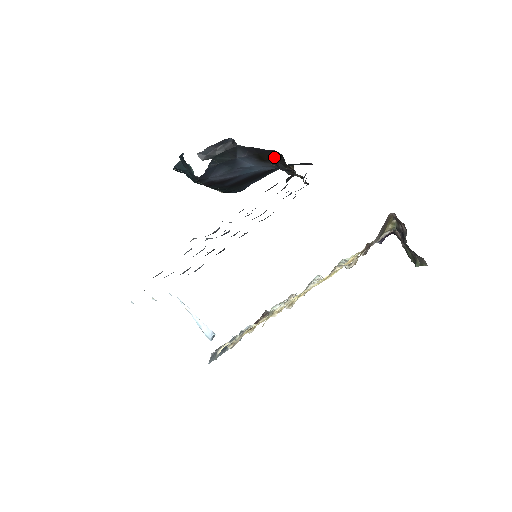
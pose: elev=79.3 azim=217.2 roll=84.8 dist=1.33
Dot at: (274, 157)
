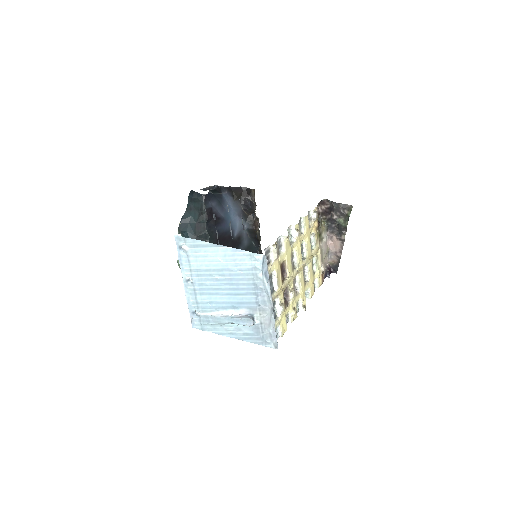
Dot at: (242, 194)
